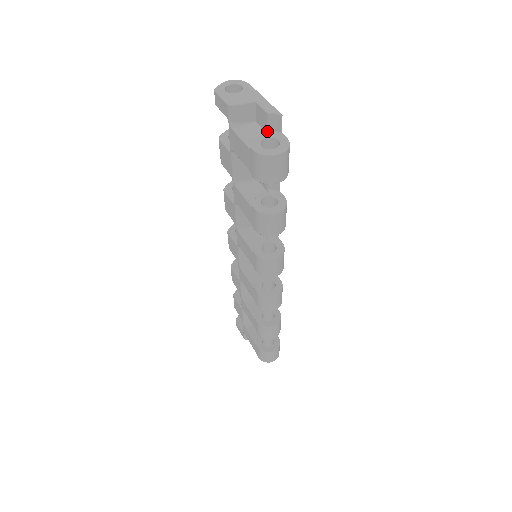
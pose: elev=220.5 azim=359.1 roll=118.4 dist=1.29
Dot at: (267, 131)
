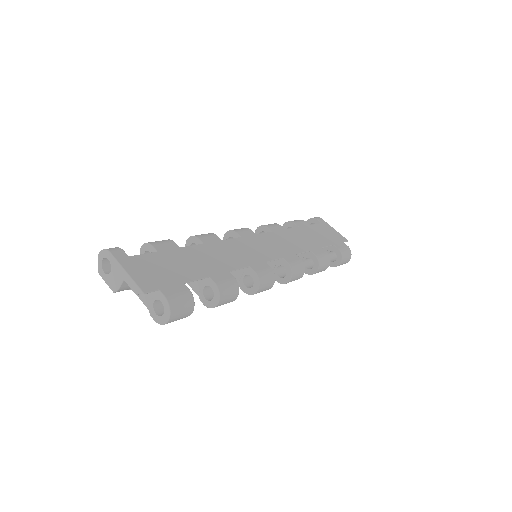
Dot at: occluded
